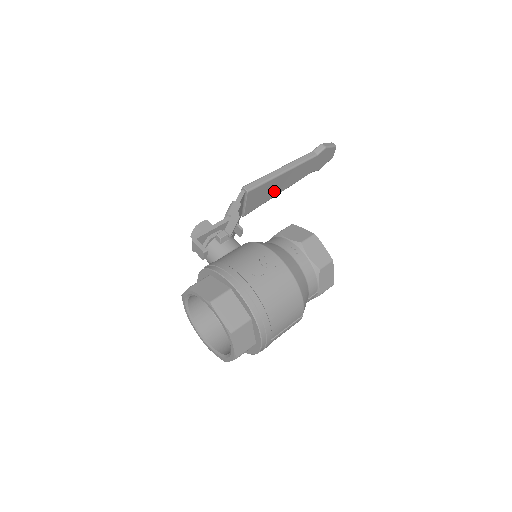
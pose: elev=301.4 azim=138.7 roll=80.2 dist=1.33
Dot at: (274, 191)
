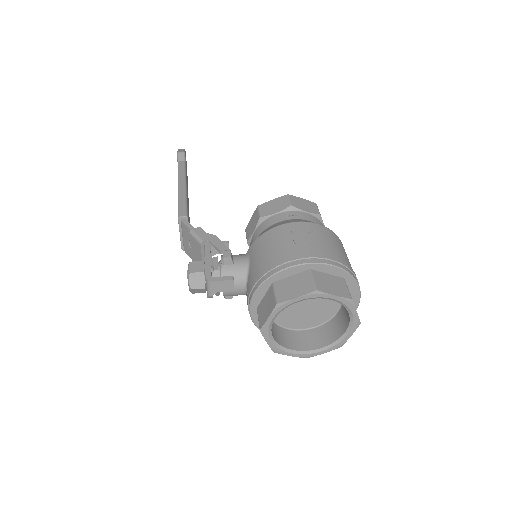
Dot at: occluded
